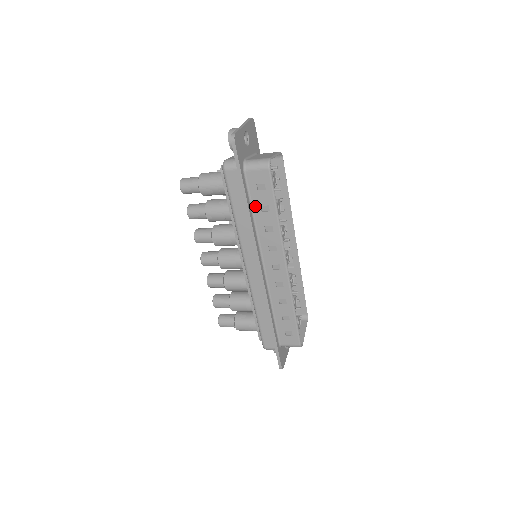
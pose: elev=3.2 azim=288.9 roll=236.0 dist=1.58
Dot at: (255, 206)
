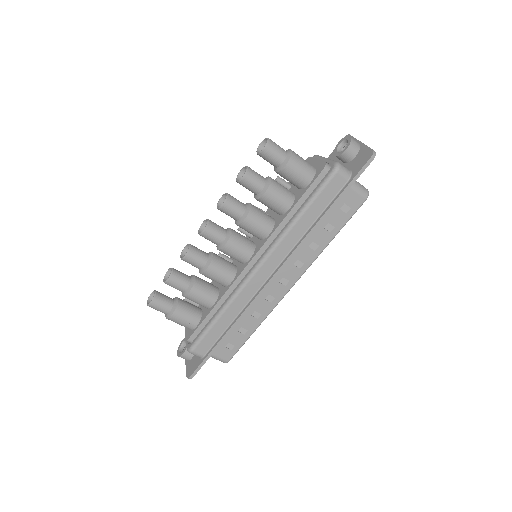
Dot at: (324, 219)
